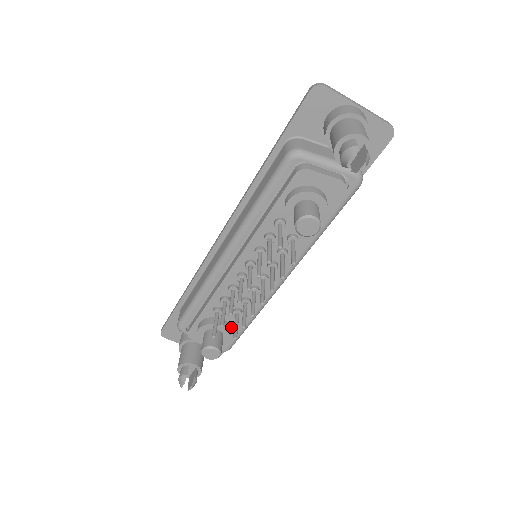
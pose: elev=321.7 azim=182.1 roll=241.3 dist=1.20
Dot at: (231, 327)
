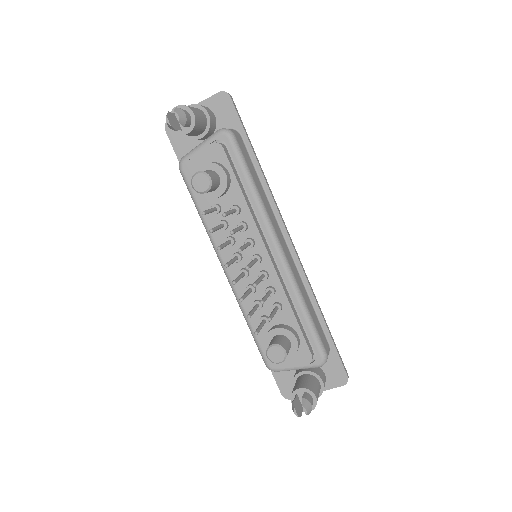
Dot at: (291, 327)
